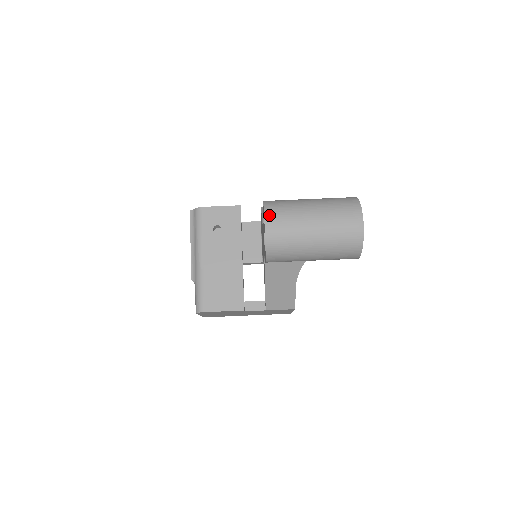
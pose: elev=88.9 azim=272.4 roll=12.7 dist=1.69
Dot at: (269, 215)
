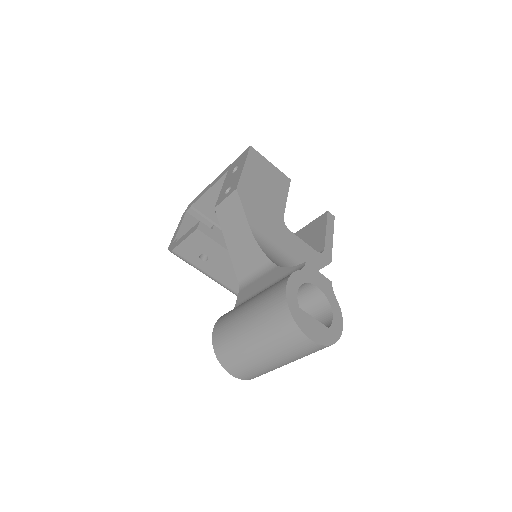
Dot at: (229, 370)
